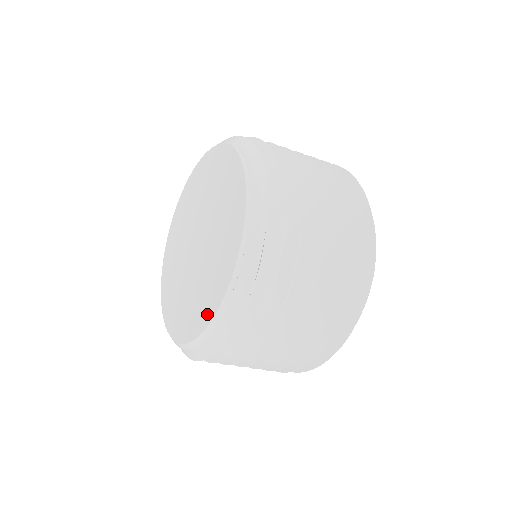
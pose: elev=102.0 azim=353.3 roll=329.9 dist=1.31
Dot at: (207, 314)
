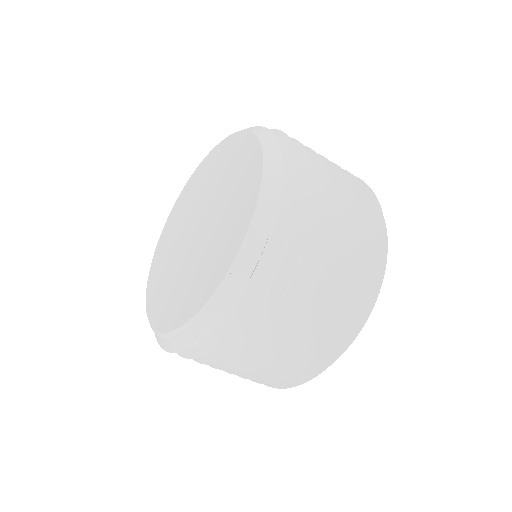
Dot at: (156, 316)
